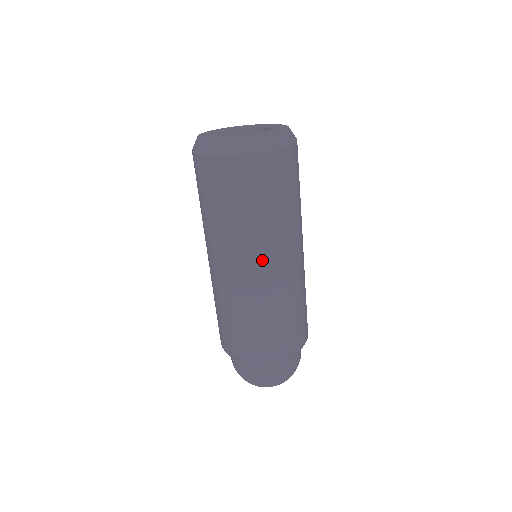
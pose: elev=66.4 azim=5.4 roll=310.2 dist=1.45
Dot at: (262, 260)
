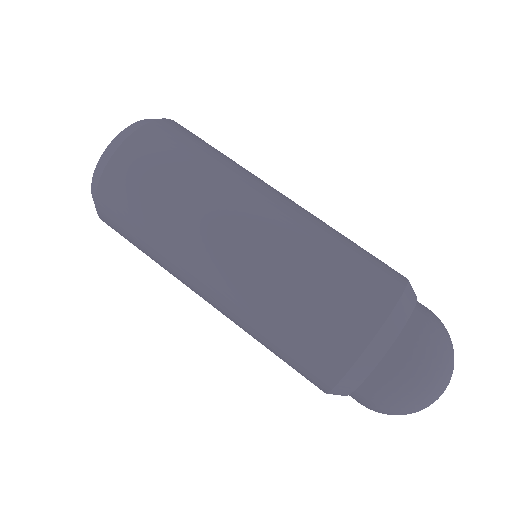
Dot at: (212, 249)
